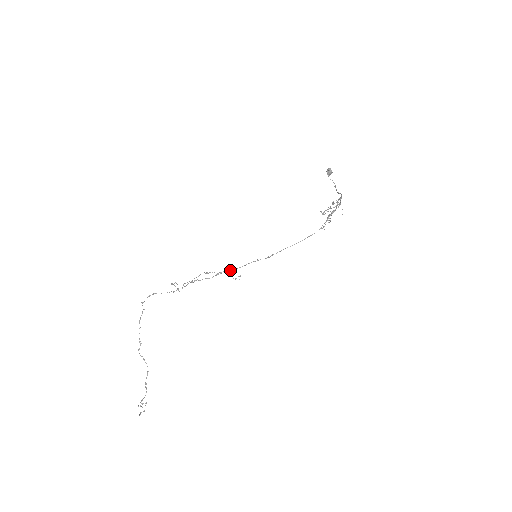
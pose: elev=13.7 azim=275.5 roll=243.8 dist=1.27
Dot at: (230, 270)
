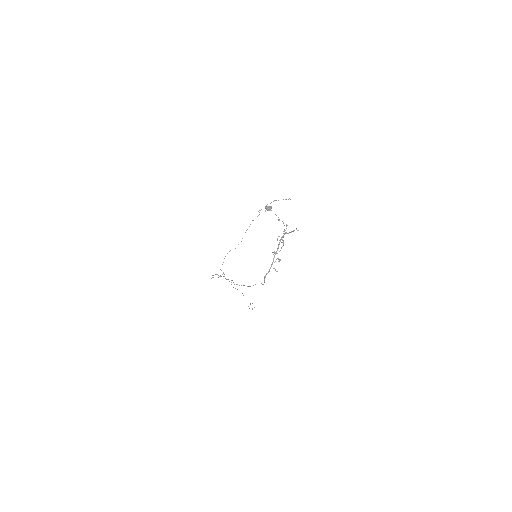
Dot at: occluded
